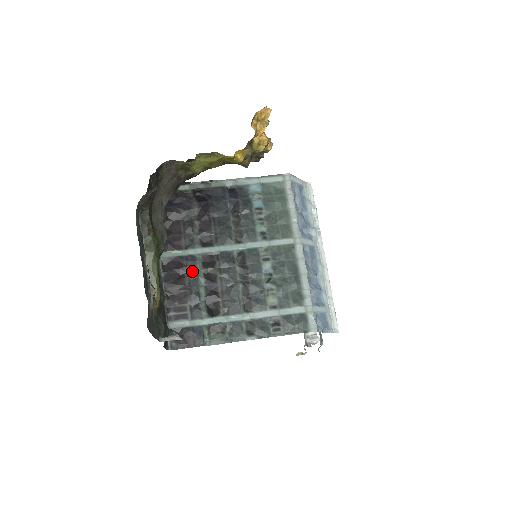
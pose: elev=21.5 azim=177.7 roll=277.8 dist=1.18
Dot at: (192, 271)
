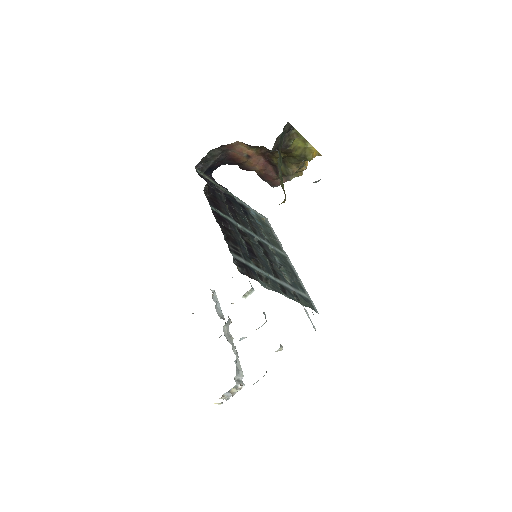
Dot at: (234, 230)
